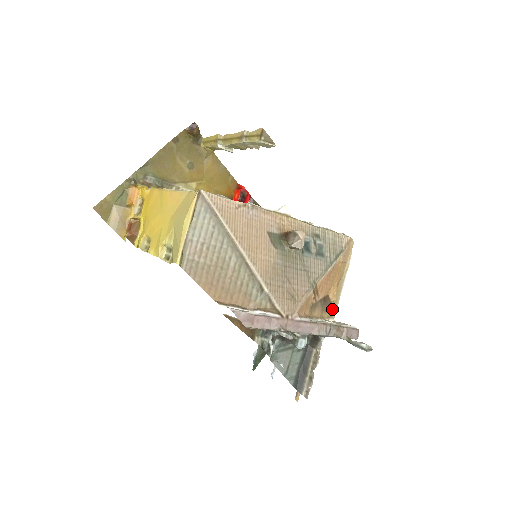
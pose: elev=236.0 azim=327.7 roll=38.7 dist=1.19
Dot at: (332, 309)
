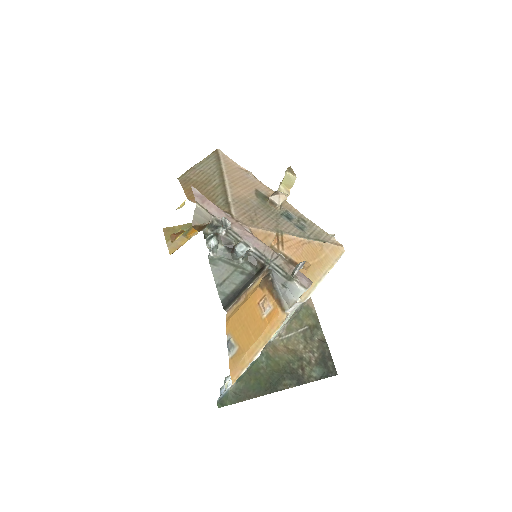
Dot at: occluded
